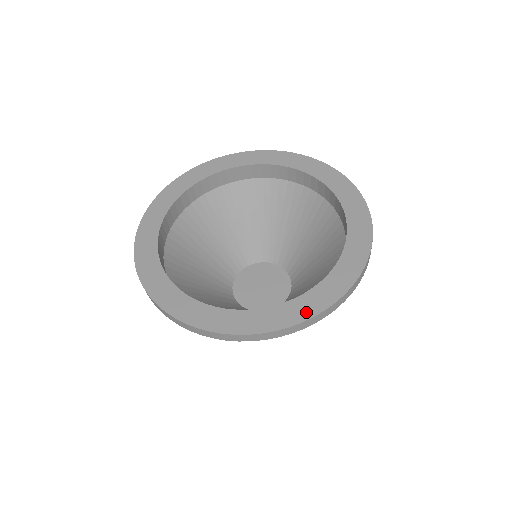
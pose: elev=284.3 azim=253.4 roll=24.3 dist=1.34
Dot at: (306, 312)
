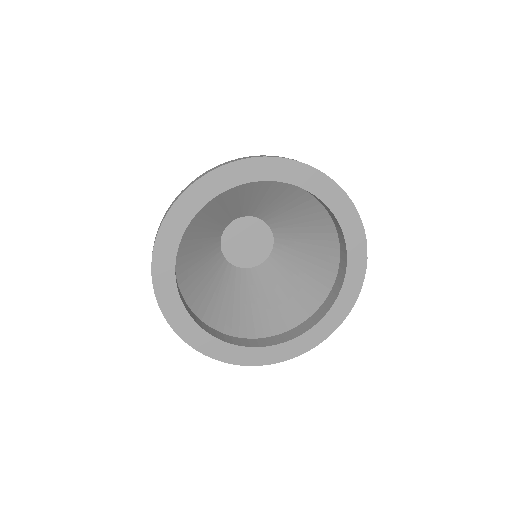
Dot at: (309, 345)
